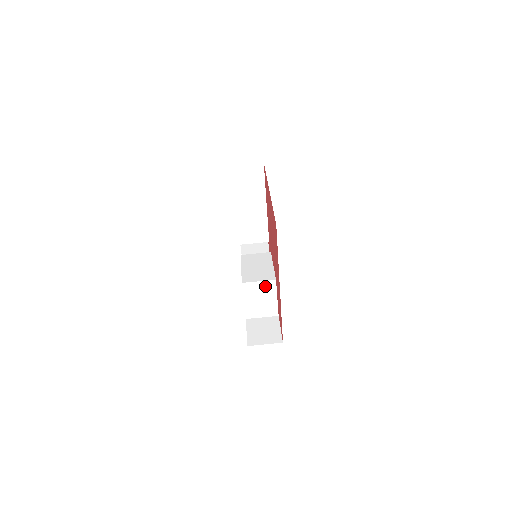
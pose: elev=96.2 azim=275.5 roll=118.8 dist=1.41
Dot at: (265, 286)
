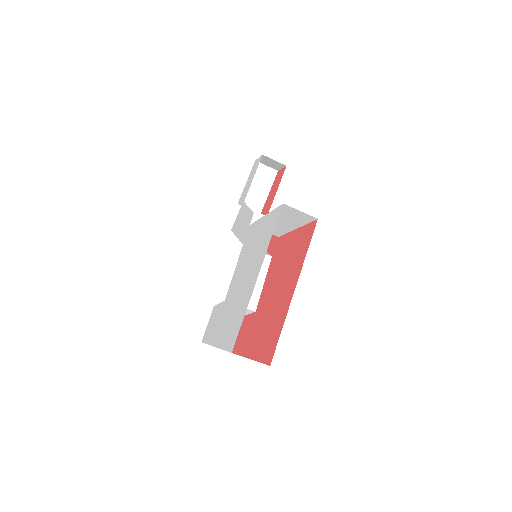
Dot at: occluded
